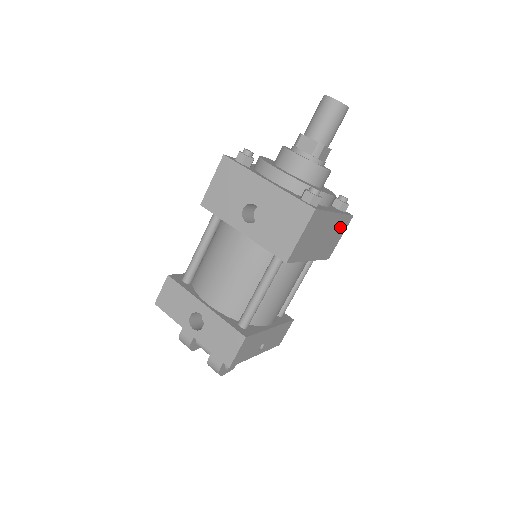
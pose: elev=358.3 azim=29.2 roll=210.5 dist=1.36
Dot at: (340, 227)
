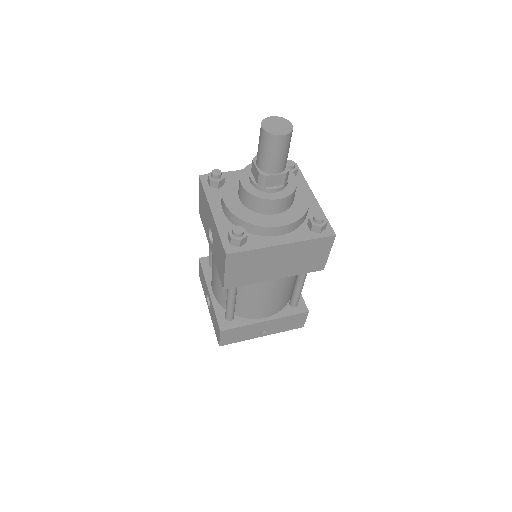
Dot at: (313, 248)
